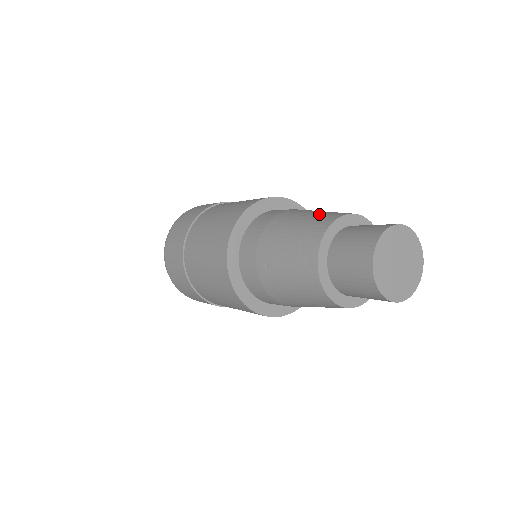
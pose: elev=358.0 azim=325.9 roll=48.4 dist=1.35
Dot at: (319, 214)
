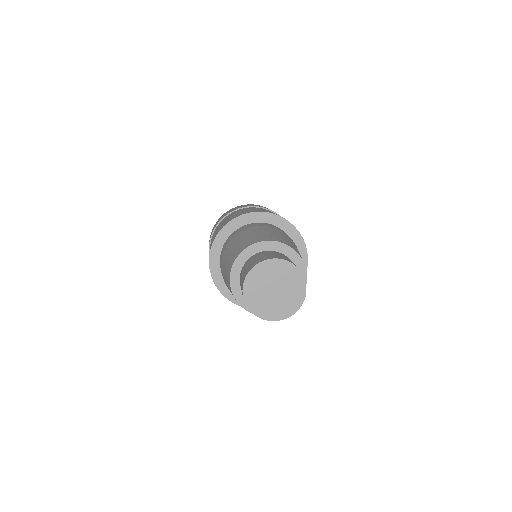
Dot at: (231, 255)
